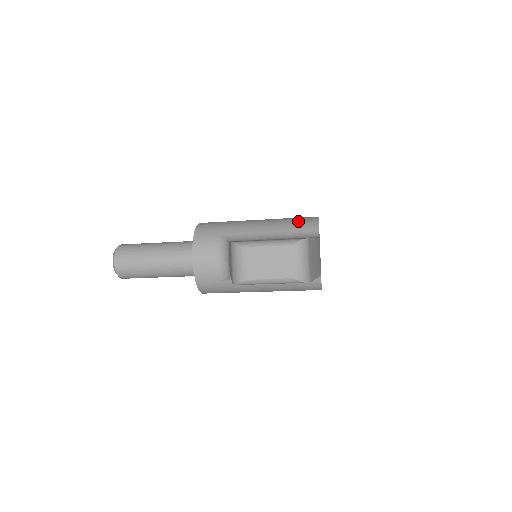
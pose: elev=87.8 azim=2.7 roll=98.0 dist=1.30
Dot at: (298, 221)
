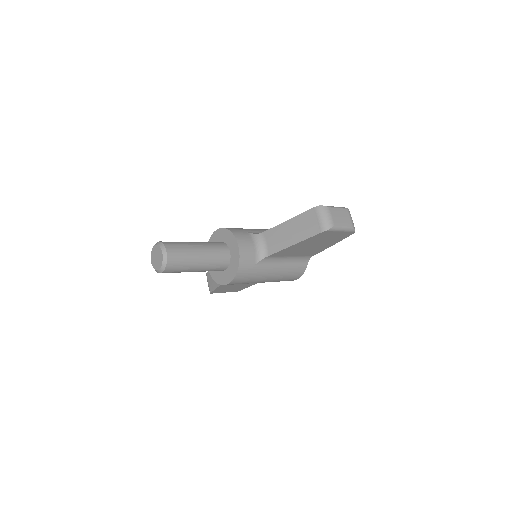
Dot at: occluded
